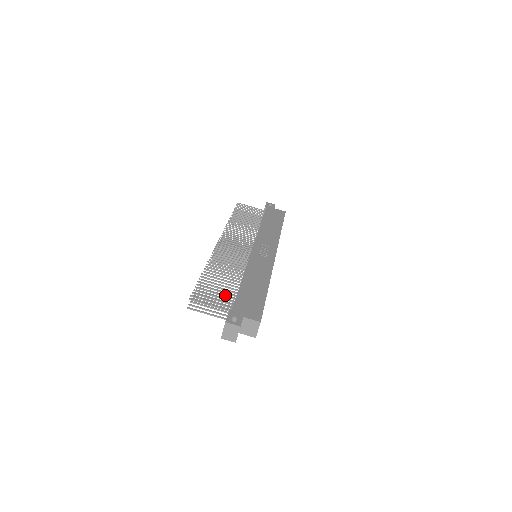
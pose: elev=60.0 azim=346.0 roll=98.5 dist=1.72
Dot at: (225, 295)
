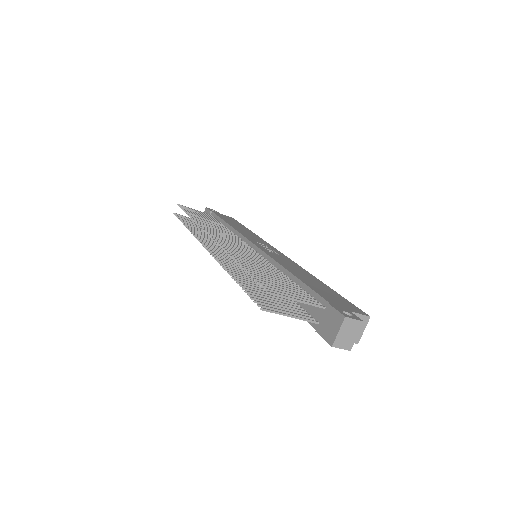
Dot at: (295, 289)
